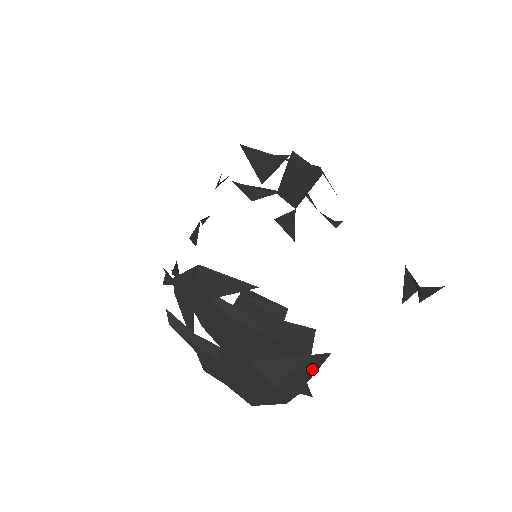
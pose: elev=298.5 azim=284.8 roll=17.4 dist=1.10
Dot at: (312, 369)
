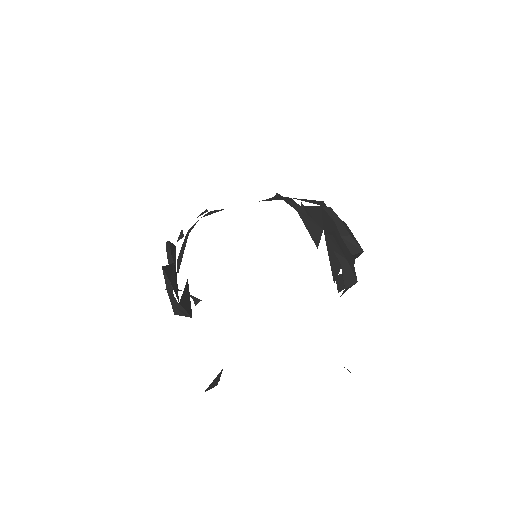
Dot at: occluded
